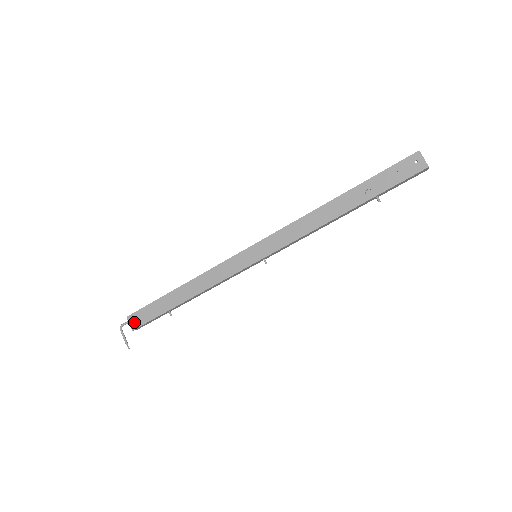
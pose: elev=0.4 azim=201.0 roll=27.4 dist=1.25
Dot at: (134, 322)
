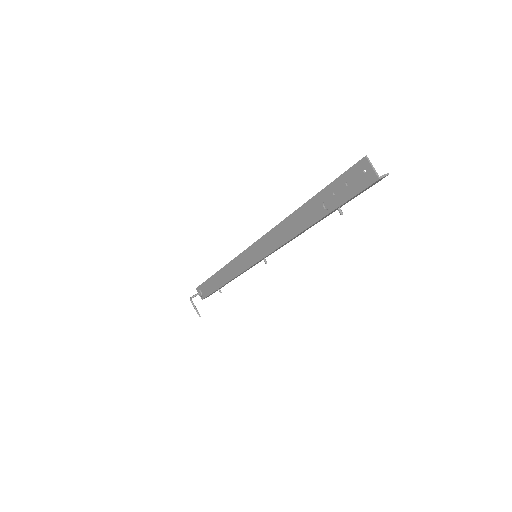
Dot at: (200, 294)
